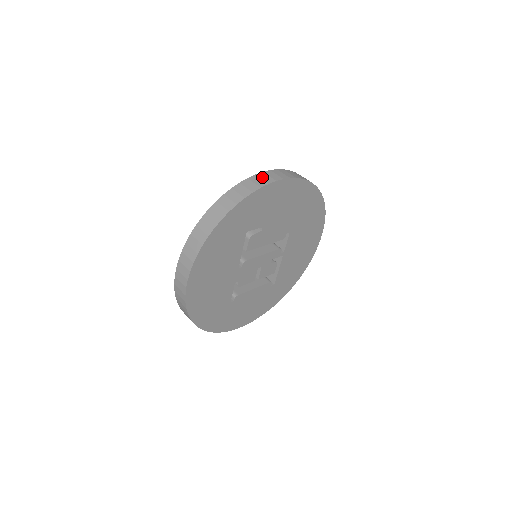
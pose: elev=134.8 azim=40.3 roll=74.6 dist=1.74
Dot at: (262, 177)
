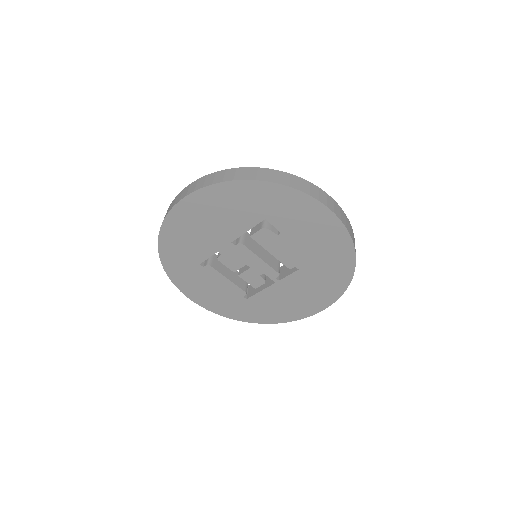
Dot at: (321, 194)
